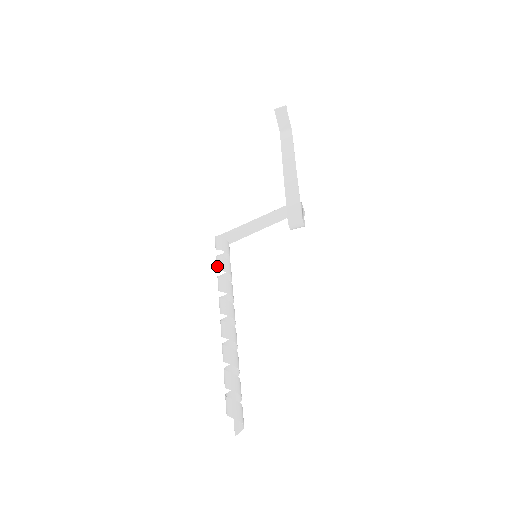
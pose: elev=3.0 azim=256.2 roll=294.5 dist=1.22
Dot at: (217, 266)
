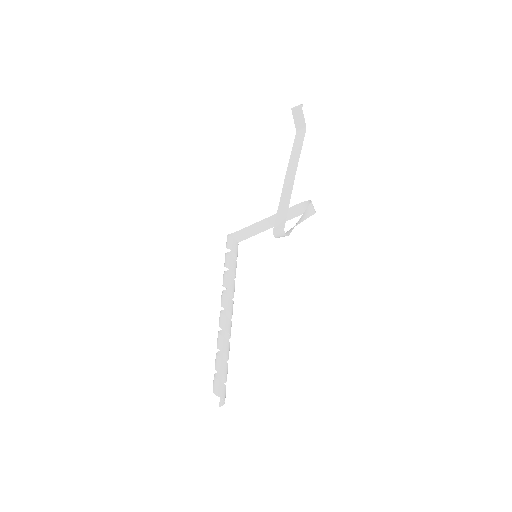
Dot at: (224, 263)
